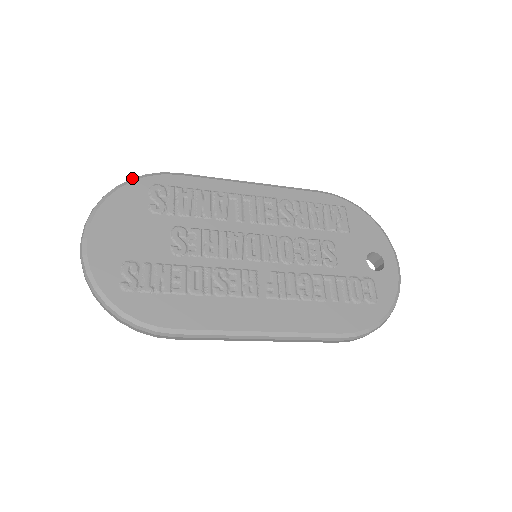
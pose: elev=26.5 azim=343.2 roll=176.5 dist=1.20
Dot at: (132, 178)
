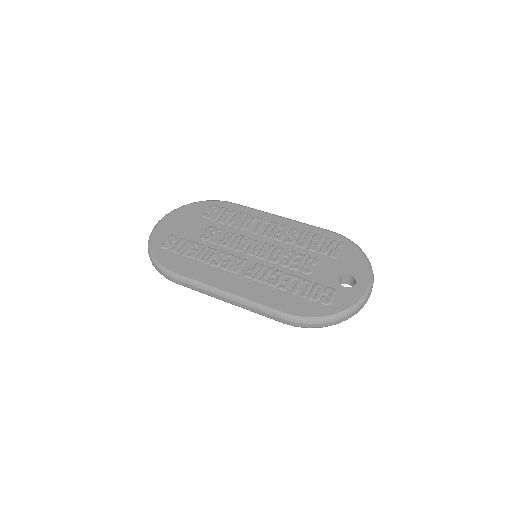
Dot at: occluded
